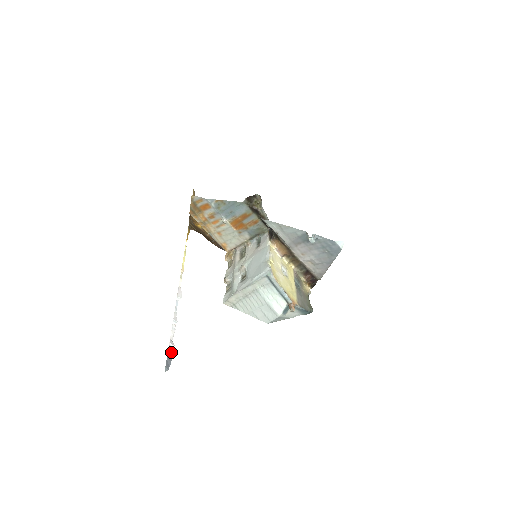
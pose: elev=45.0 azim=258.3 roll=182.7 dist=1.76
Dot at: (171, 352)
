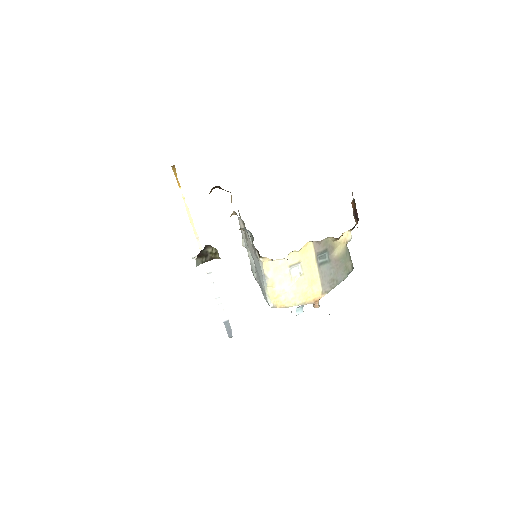
Dot at: (228, 324)
